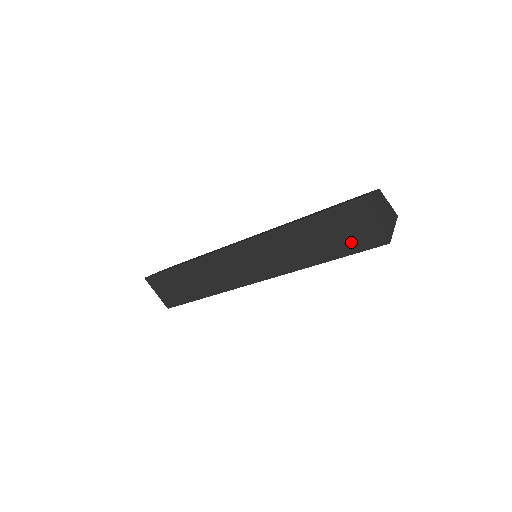
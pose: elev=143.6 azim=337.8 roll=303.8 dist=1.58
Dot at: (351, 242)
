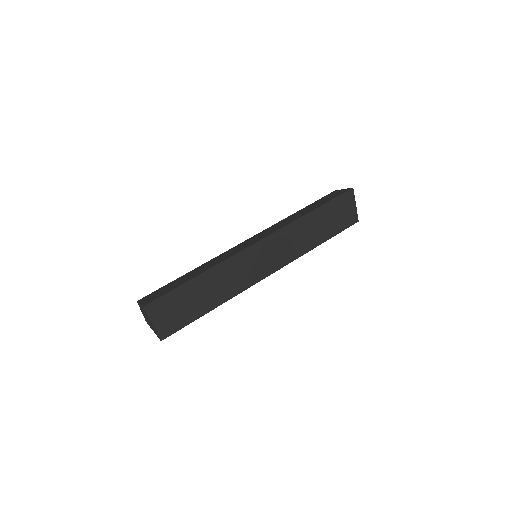
Dot at: (339, 224)
